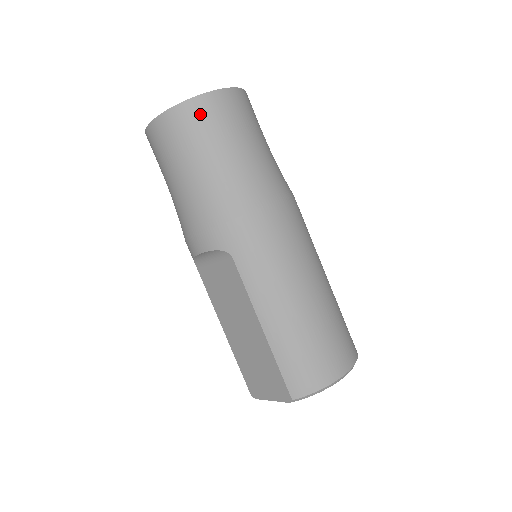
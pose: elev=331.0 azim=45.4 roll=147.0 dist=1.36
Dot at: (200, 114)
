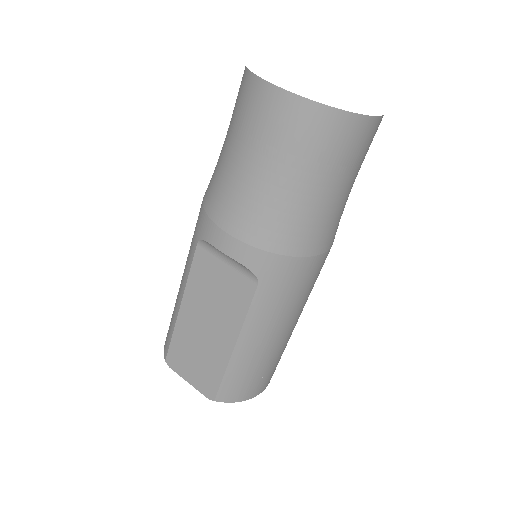
Dot at: (343, 135)
